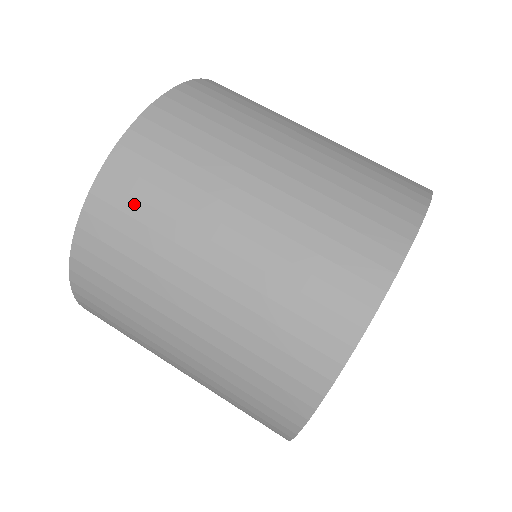
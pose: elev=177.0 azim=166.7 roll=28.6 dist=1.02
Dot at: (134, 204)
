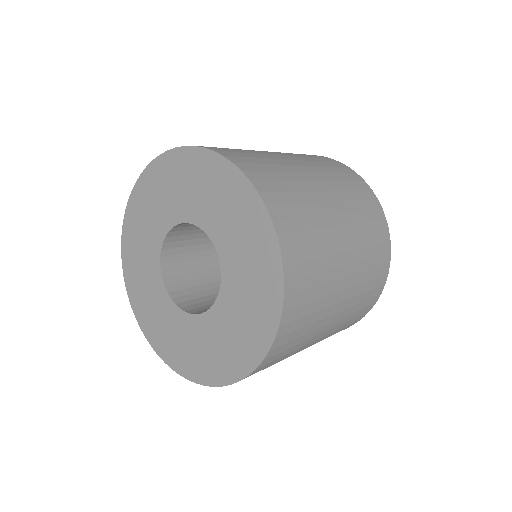
Dot at: (298, 222)
